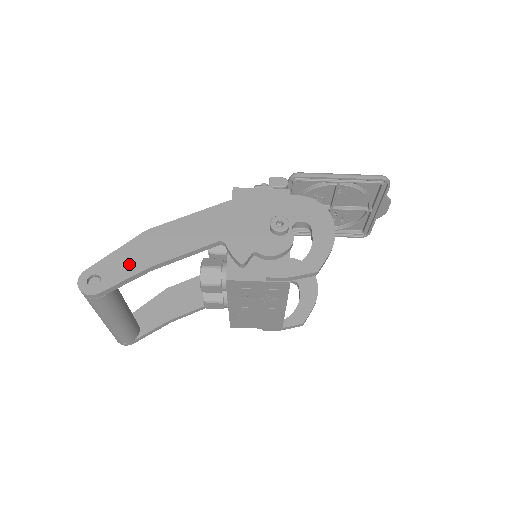
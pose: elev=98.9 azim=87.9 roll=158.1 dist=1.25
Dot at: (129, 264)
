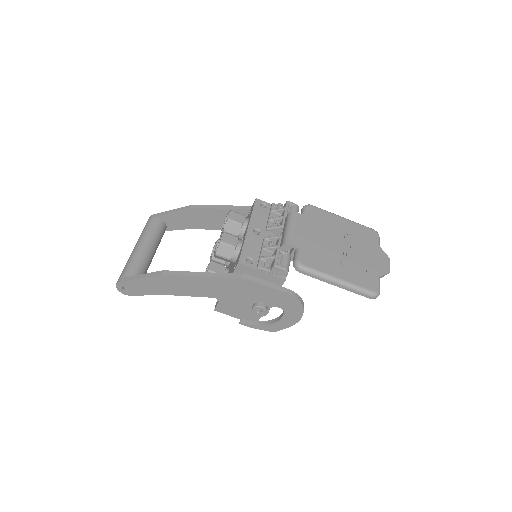
Dot at: (149, 289)
